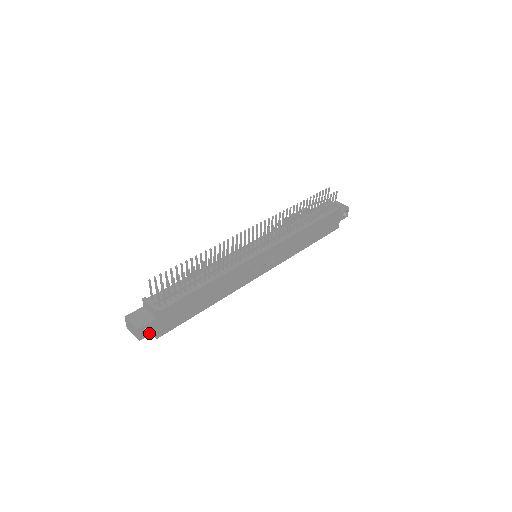
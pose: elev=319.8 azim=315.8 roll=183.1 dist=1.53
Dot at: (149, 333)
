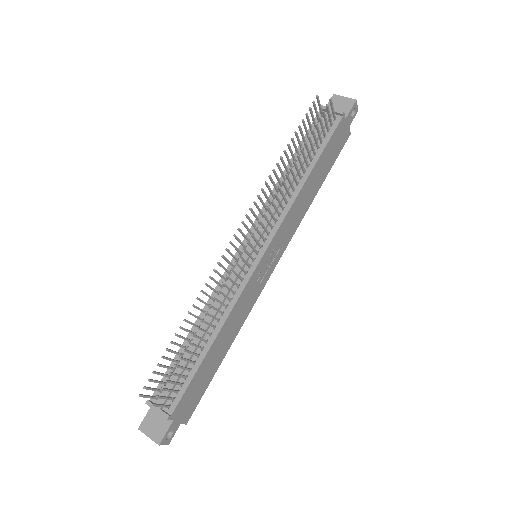
Dot at: (174, 432)
